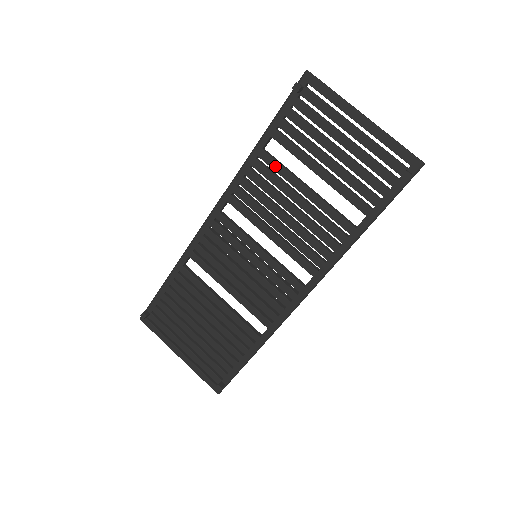
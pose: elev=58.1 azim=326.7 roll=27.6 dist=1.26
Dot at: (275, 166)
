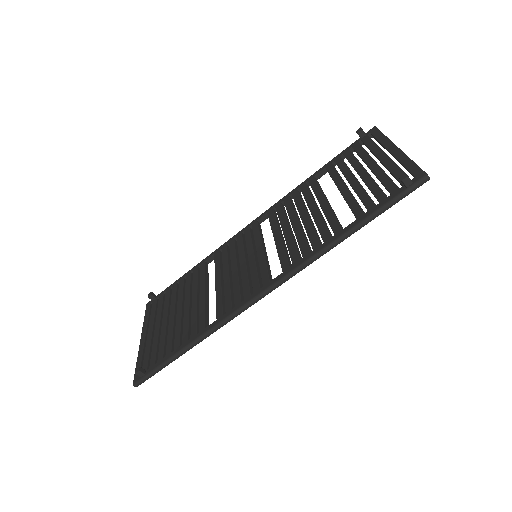
Dot at: (315, 186)
